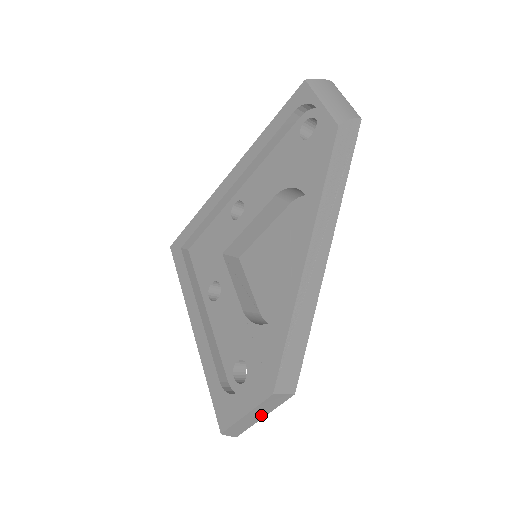
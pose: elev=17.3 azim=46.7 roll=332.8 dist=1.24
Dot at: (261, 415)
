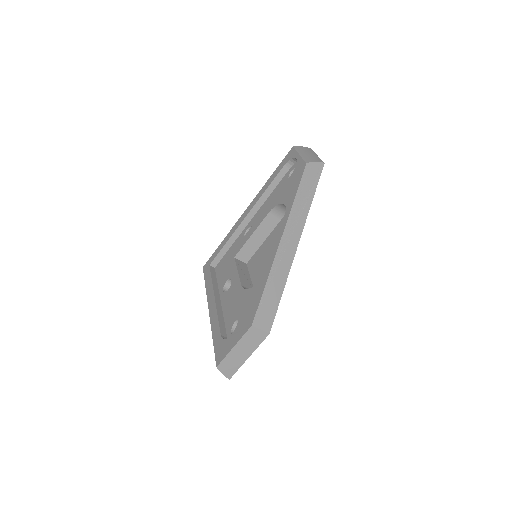
Dot at: (246, 354)
